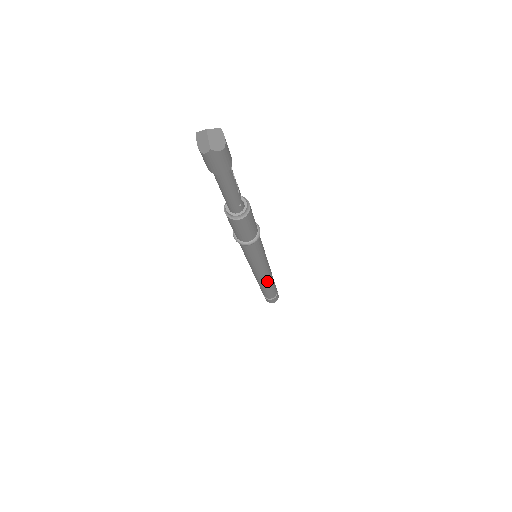
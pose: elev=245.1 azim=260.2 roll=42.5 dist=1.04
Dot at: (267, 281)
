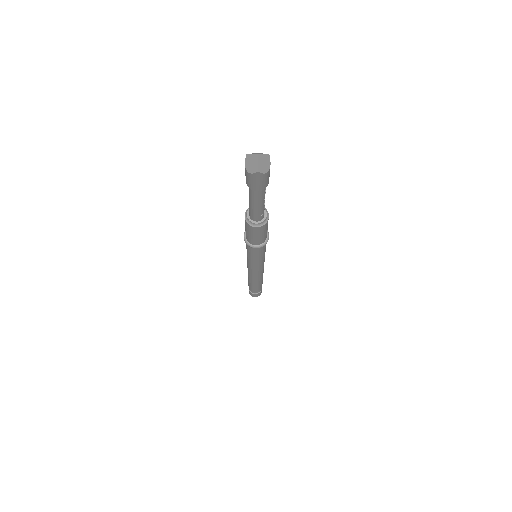
Dot at: (258, 278)
